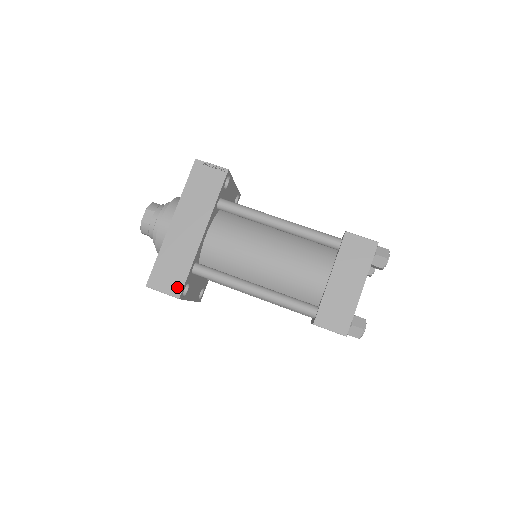
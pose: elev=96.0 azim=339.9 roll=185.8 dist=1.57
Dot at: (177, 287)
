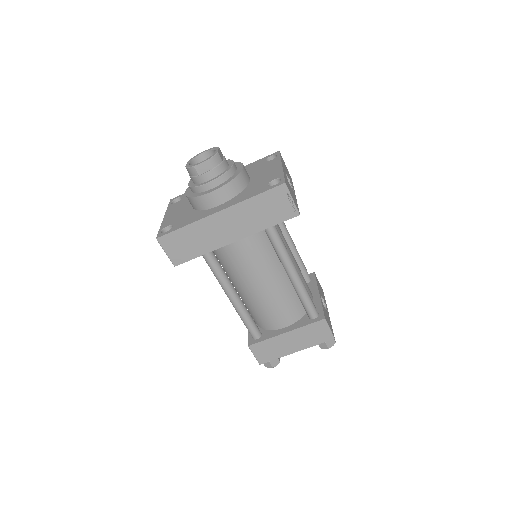
Dot at: (180, 259)
